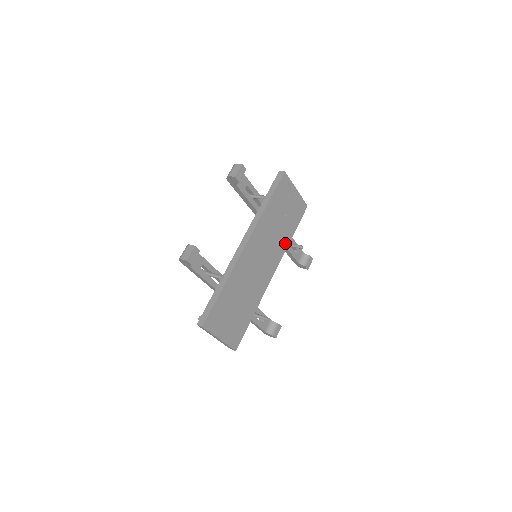
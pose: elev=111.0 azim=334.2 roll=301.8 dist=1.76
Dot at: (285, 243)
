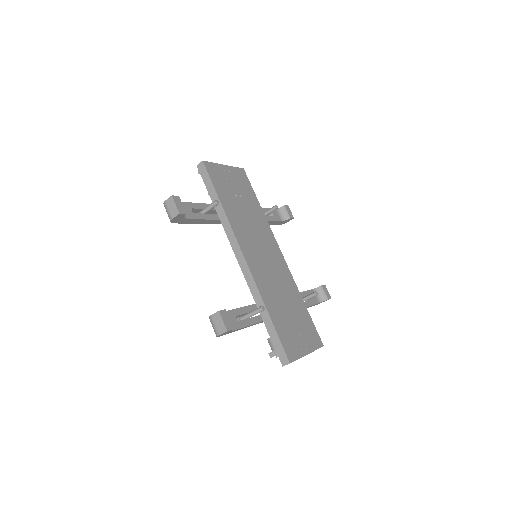
Dot at: (262, 219)
